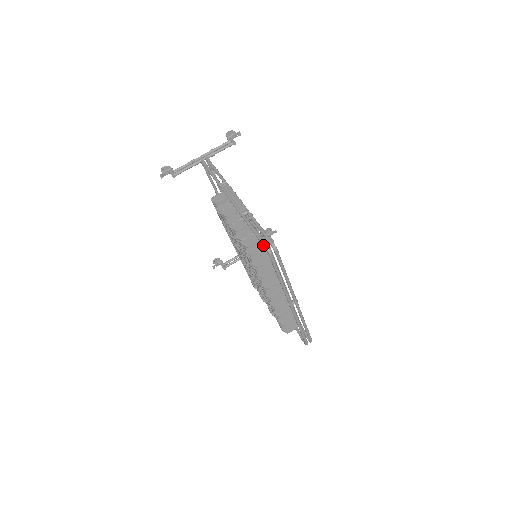
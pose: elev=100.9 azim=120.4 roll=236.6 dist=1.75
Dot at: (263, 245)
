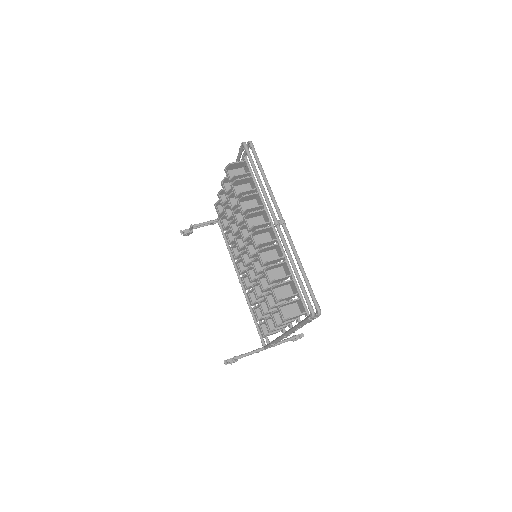
Dot at: (240, 146)
